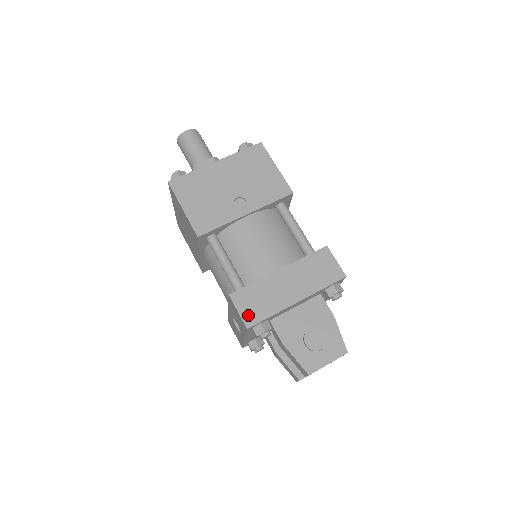
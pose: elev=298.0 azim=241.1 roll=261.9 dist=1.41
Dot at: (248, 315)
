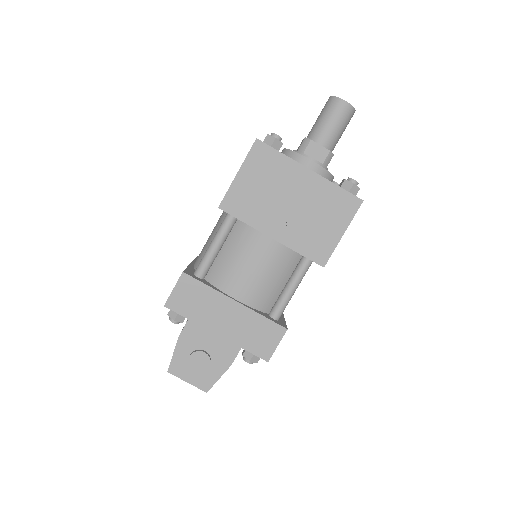
Dot at: (176, 299)
